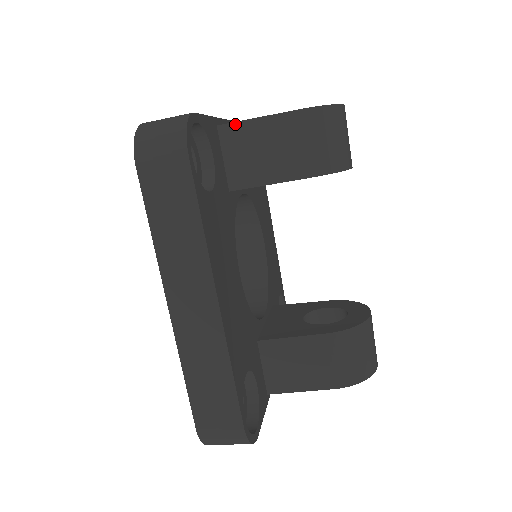
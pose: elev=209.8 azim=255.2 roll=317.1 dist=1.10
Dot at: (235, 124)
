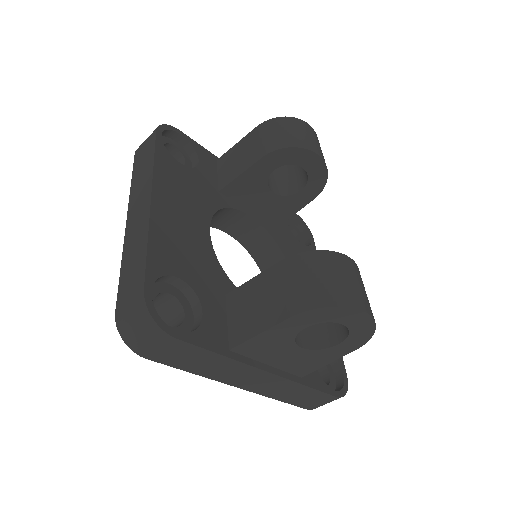
Dot at: (226, 153)
